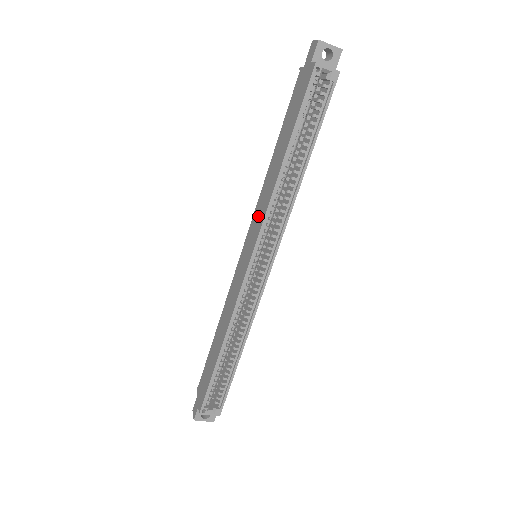
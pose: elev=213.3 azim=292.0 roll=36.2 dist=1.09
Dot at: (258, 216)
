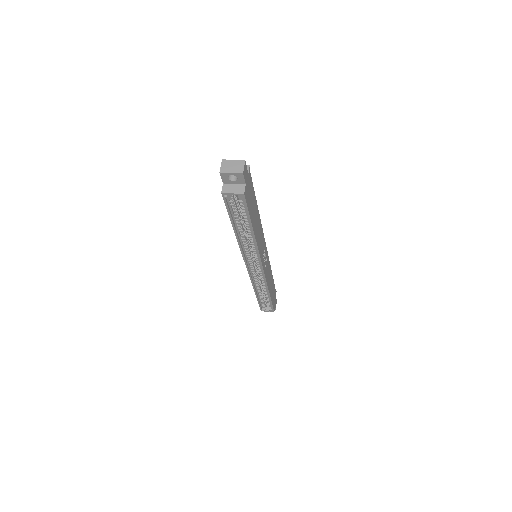
Dot at: occluded
